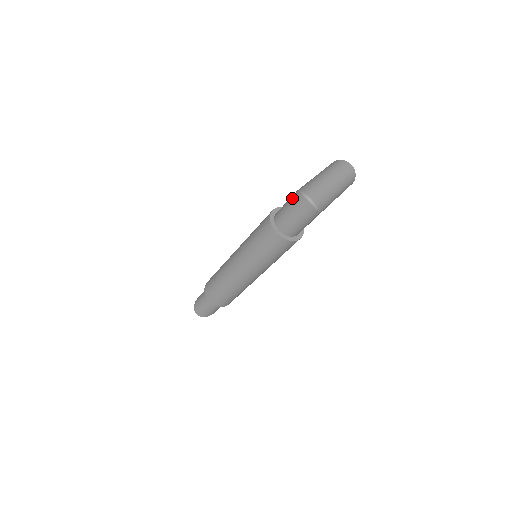
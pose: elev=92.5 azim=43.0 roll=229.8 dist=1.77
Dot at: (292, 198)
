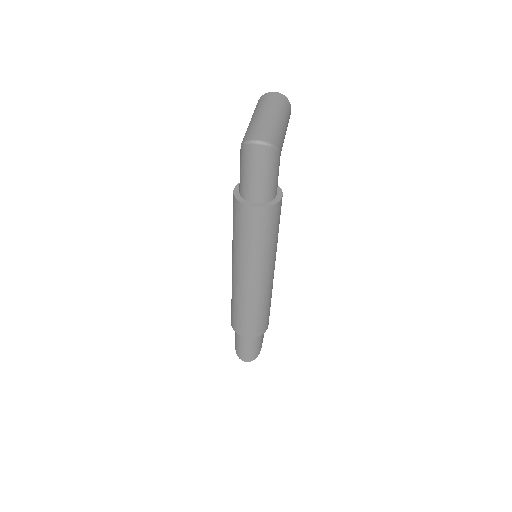
Dot at: (241, 158)
